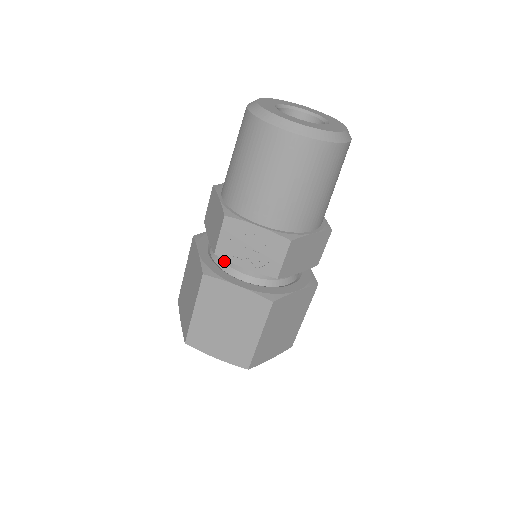
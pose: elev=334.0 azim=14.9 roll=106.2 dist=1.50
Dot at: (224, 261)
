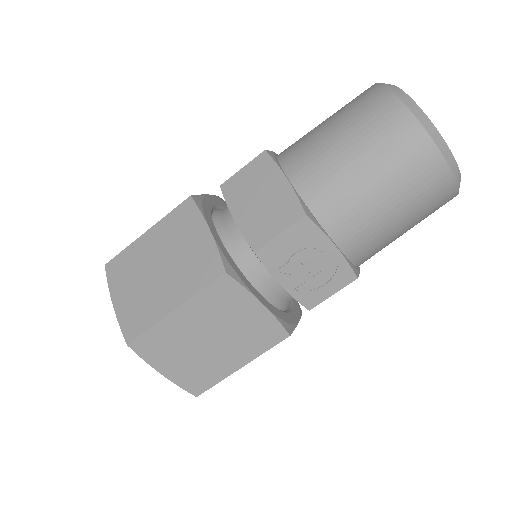
Dot at: (244, 259)
